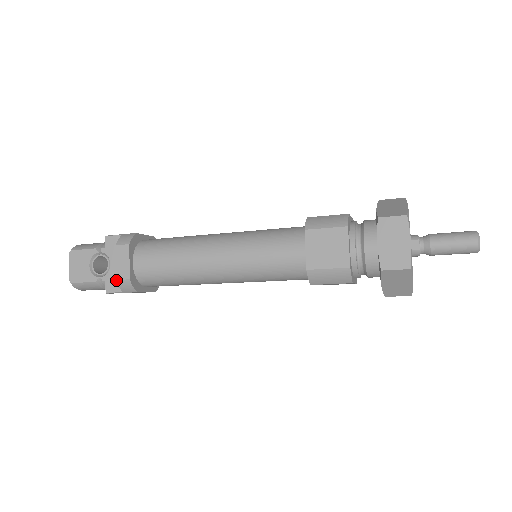
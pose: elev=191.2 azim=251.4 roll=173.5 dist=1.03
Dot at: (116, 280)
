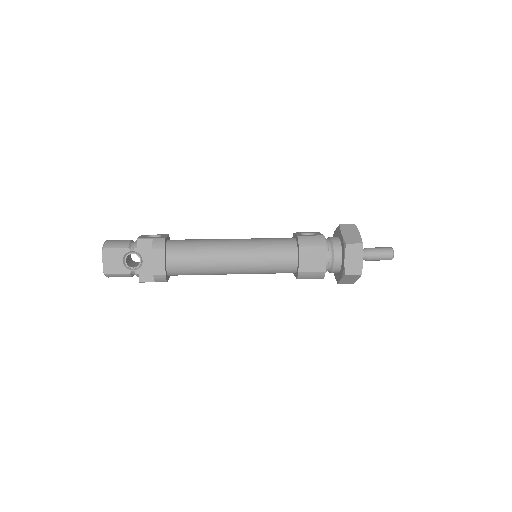
Dot at: (153, 275)
